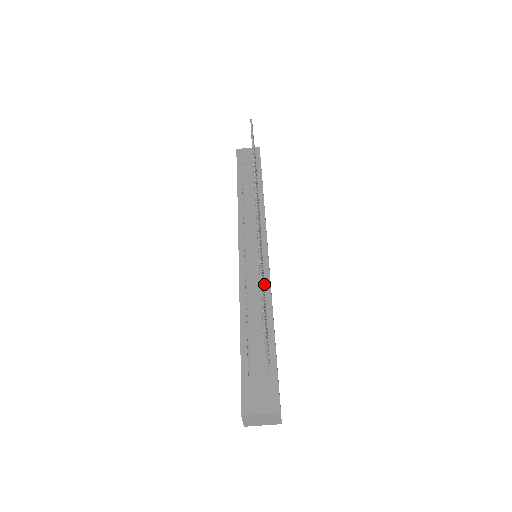
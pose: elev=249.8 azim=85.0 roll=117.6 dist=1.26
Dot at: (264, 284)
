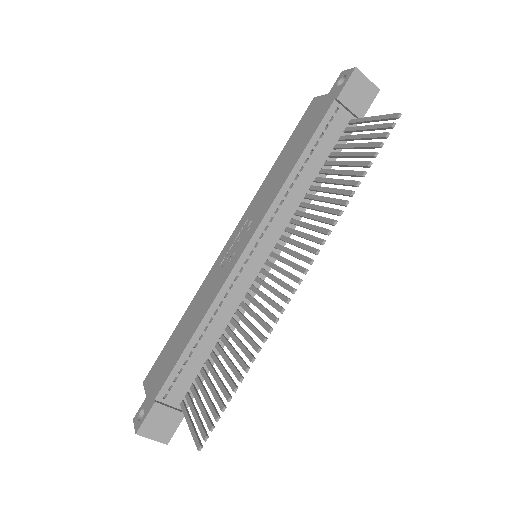
Dot at: (238, 311)
